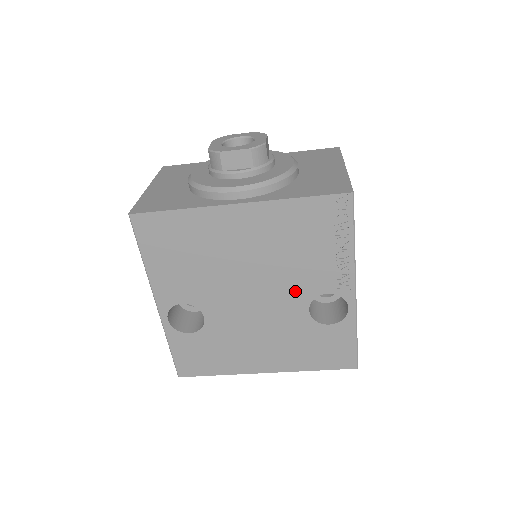
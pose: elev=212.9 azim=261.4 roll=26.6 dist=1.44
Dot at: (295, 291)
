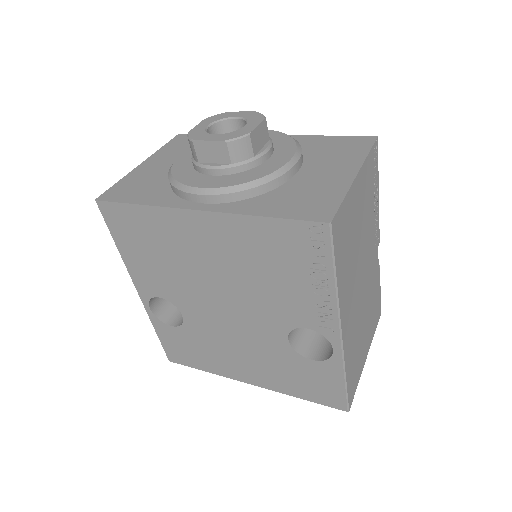
Dot at: (271, 316)
